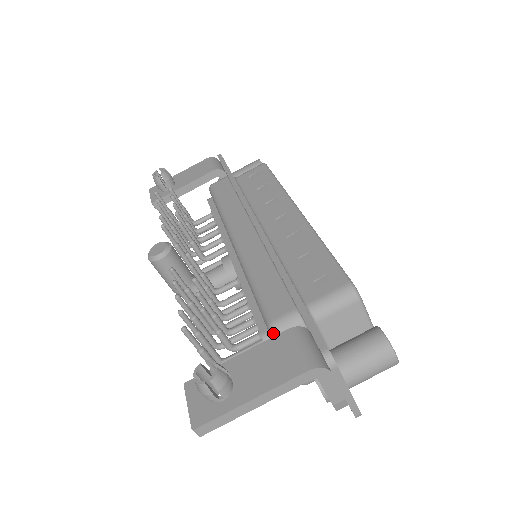
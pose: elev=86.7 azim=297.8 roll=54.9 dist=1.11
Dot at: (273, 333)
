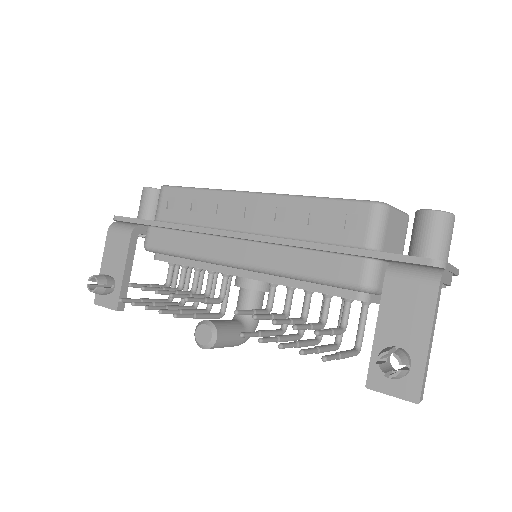
Dot at: (370, 290)
